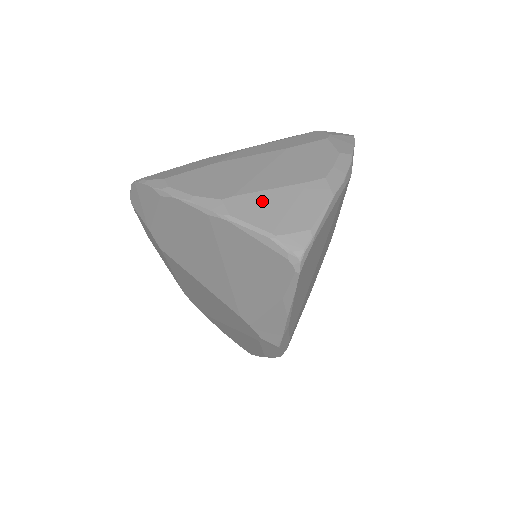
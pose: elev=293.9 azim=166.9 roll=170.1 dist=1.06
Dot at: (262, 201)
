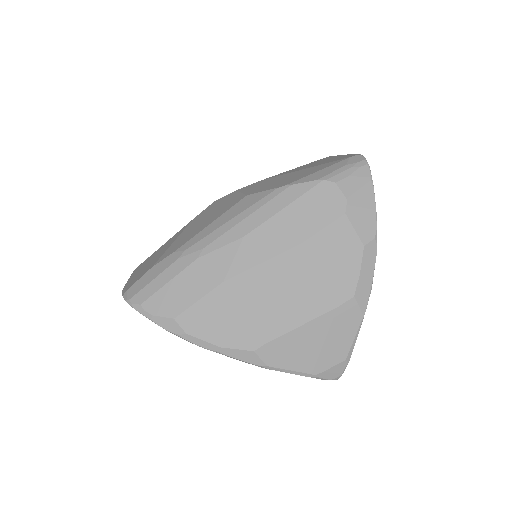
Dot at: (295, 343)
